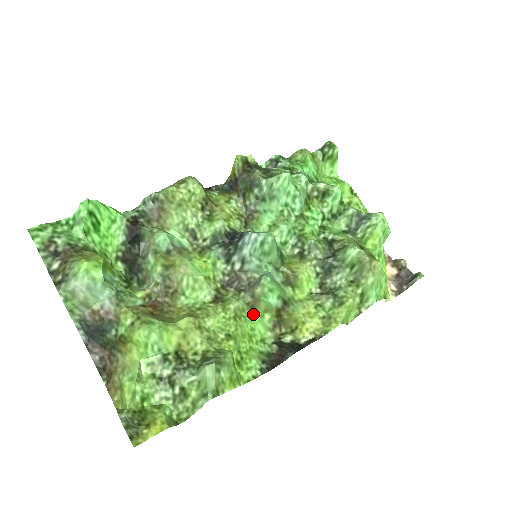
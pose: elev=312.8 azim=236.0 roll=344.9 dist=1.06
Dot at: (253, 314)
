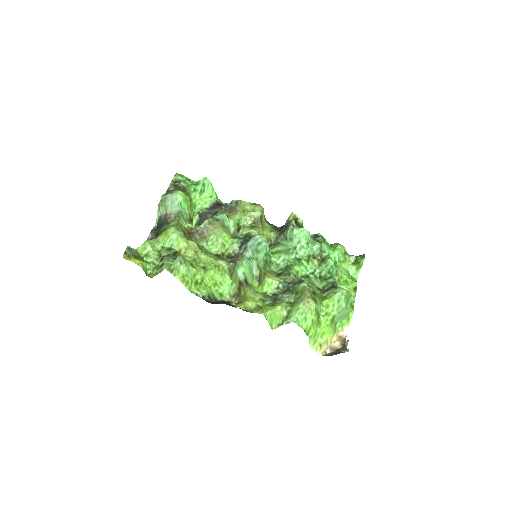
Dot at: (229, 279)
